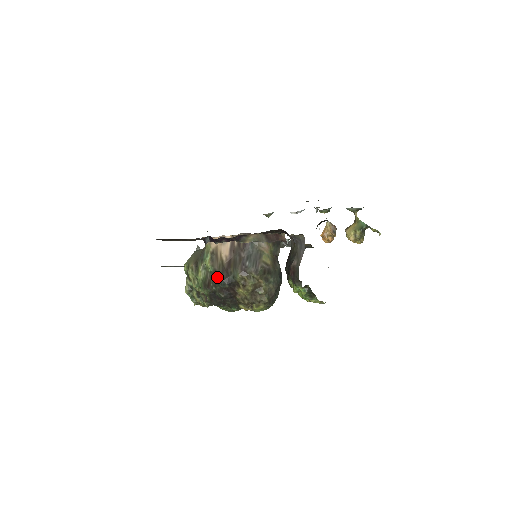
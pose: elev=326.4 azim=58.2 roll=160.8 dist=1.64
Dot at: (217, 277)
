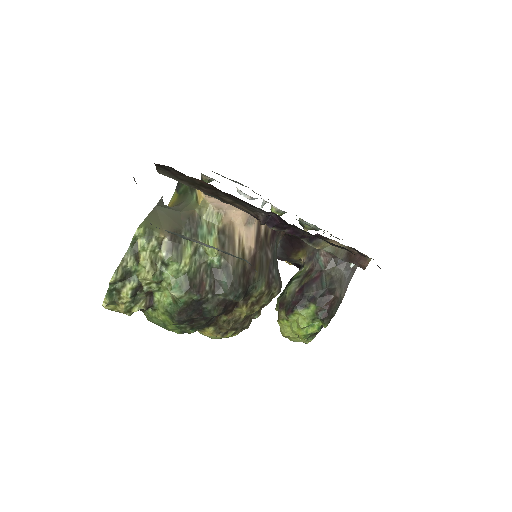
Dot at: (232, 280)
